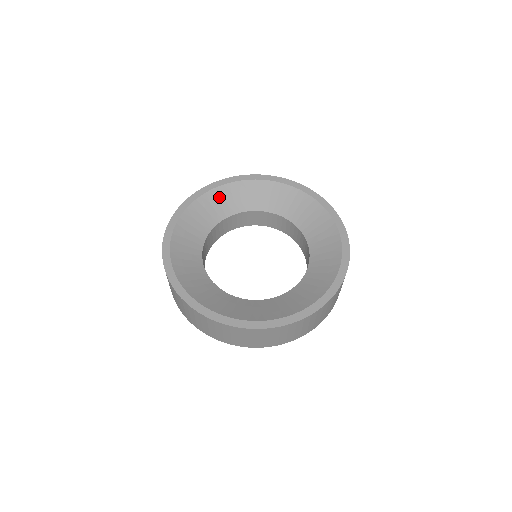
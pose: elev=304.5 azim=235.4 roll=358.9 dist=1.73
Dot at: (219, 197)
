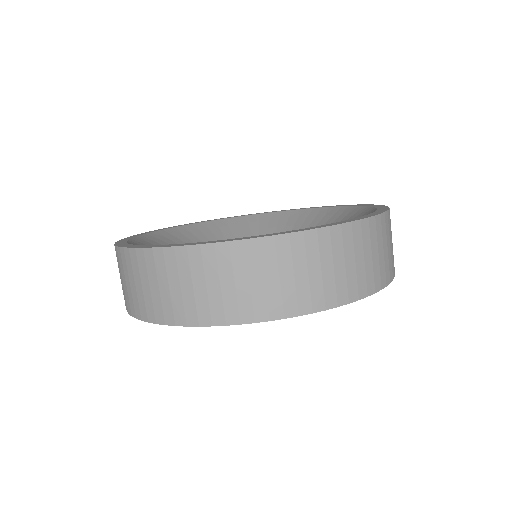
Dot at: (242, 223)
